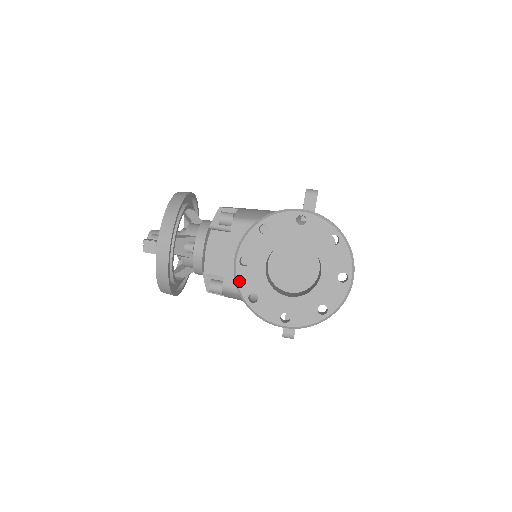
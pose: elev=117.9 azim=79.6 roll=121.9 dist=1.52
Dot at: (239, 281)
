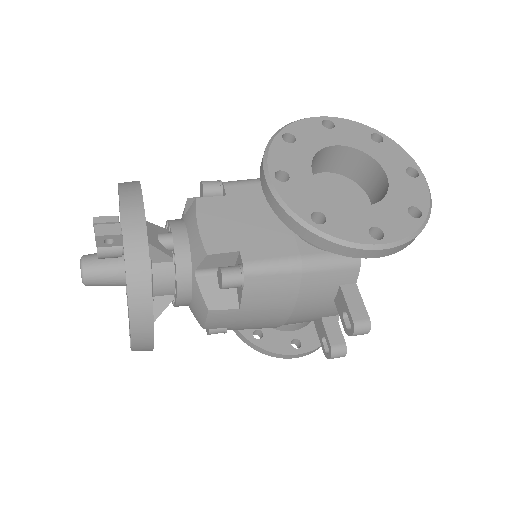
Dot at: (287, 201)
